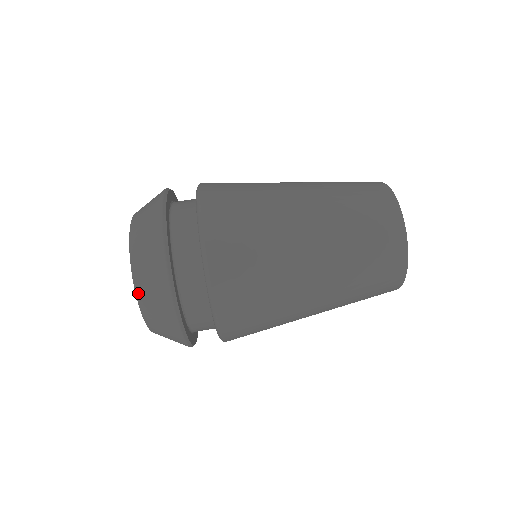
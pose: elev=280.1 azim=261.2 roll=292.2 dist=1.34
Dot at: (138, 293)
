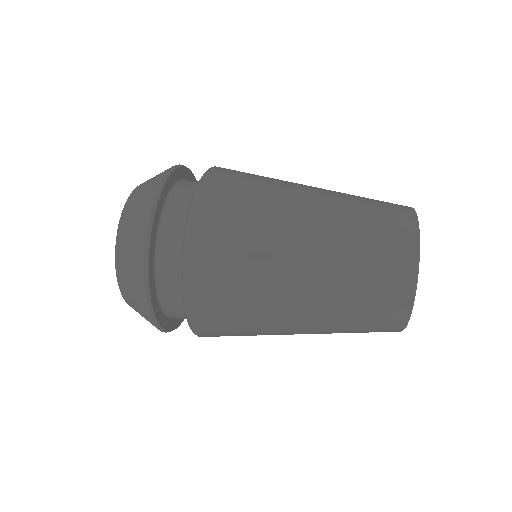
Dot at: (118, 244)
